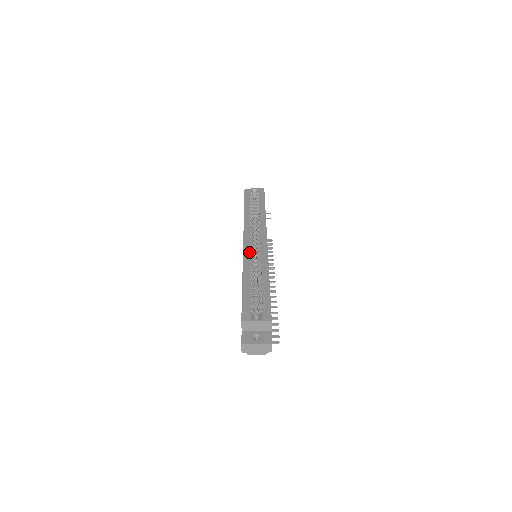
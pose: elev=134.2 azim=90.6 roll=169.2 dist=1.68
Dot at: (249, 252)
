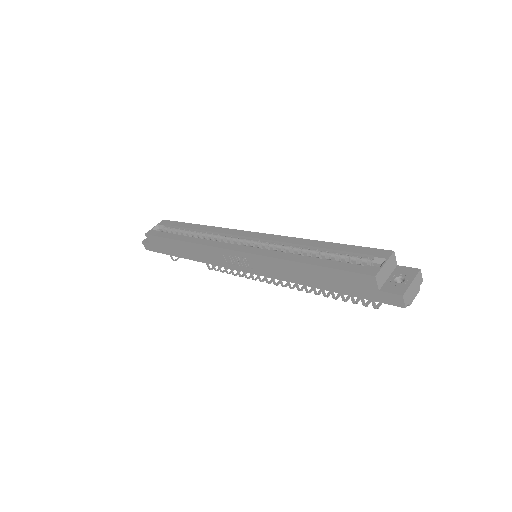
Dot at: (257, 248)
